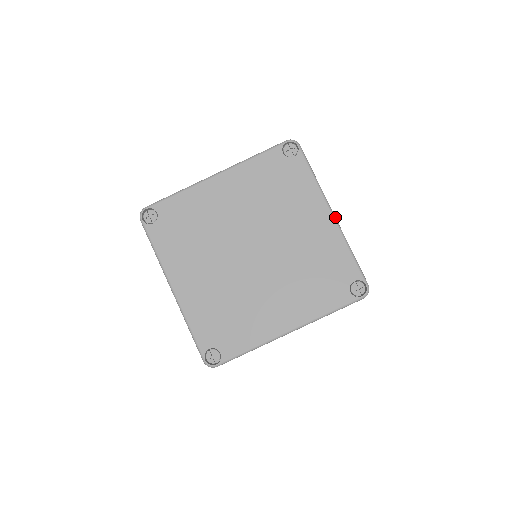
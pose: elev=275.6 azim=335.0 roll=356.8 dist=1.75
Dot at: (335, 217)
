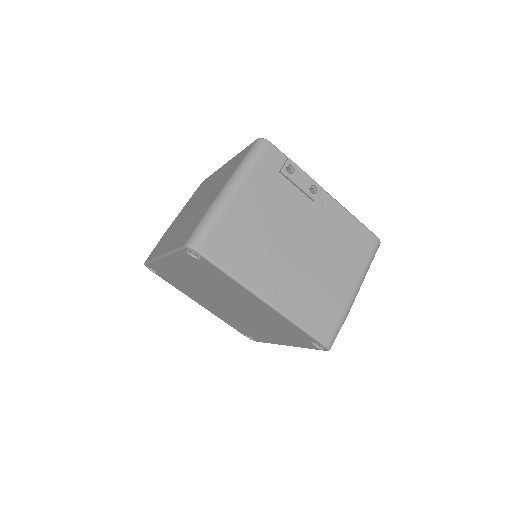
Dot at: (269, 303)
